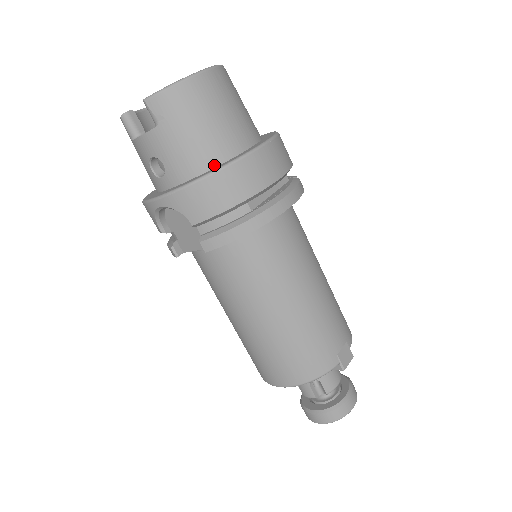
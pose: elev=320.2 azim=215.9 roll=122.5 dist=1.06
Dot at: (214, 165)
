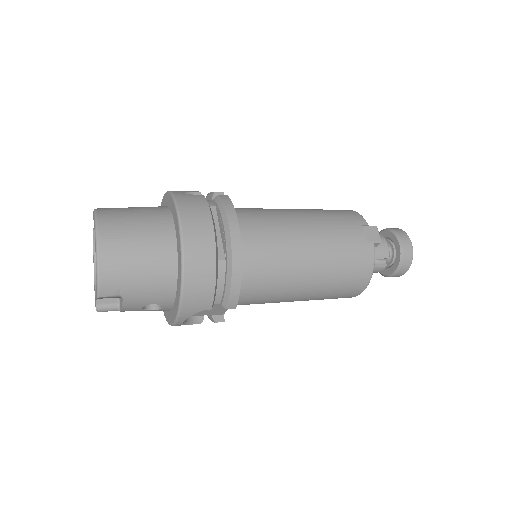
Dot at: (175, 270)
